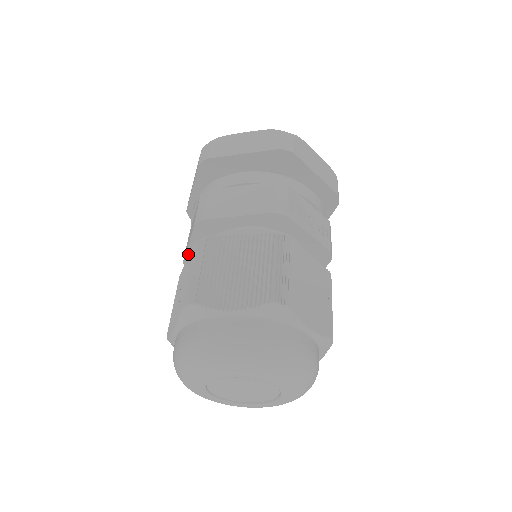
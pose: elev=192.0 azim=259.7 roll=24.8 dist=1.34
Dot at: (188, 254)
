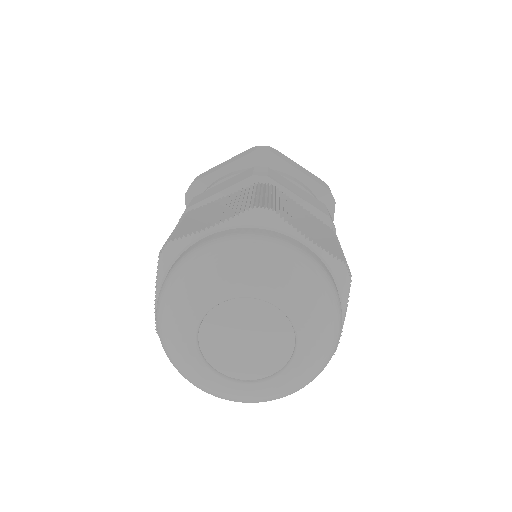
Dot at: (205, 202)
